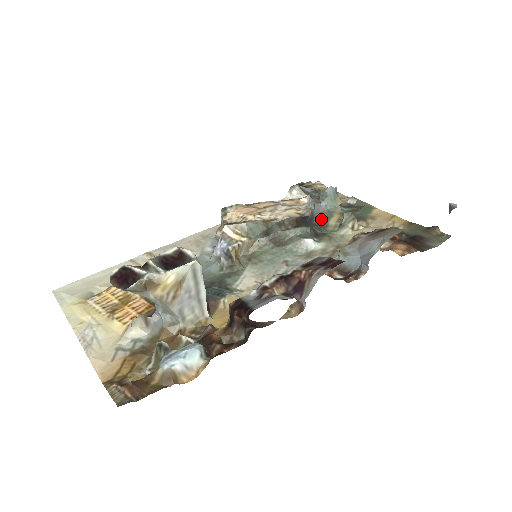
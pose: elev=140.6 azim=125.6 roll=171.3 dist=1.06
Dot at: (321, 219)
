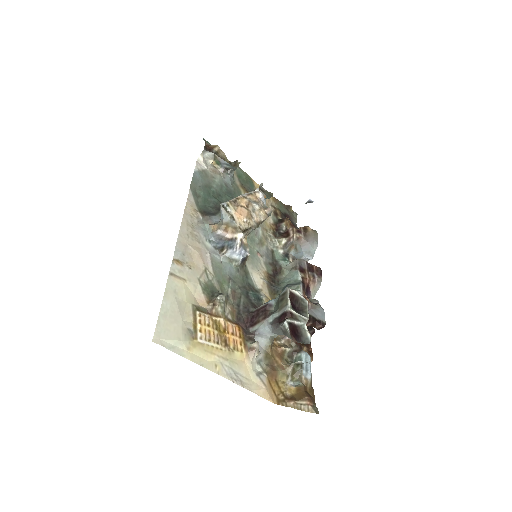
Dot at: (238, 195)
